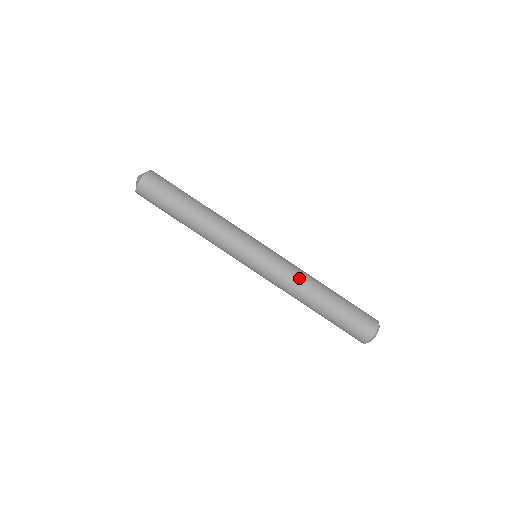
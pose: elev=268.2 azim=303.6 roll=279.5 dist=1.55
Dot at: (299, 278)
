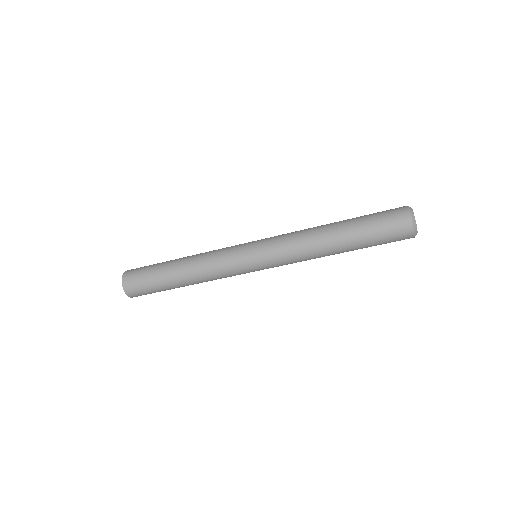
Dot at: occluded
